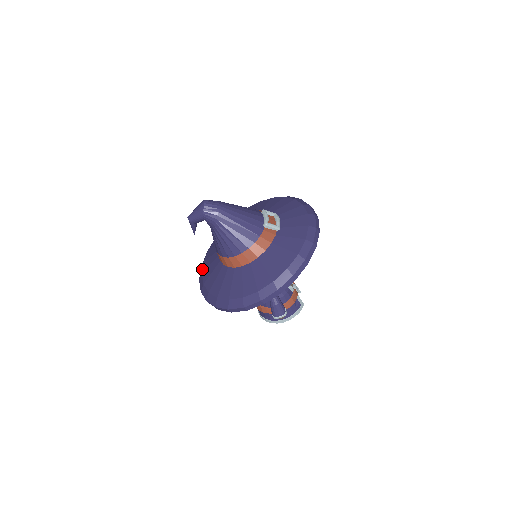
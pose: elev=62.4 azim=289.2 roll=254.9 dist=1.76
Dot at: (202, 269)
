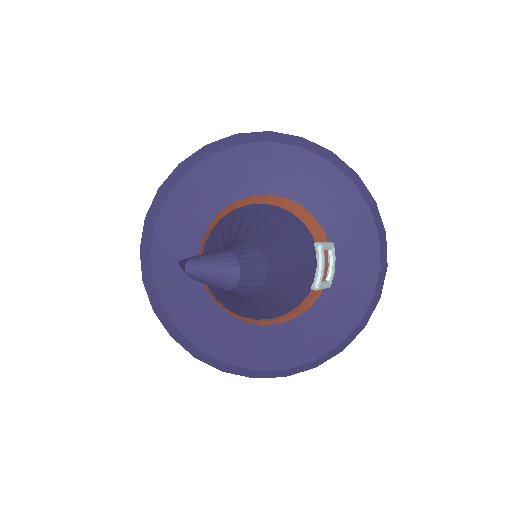
Dot at: (152, 240)
